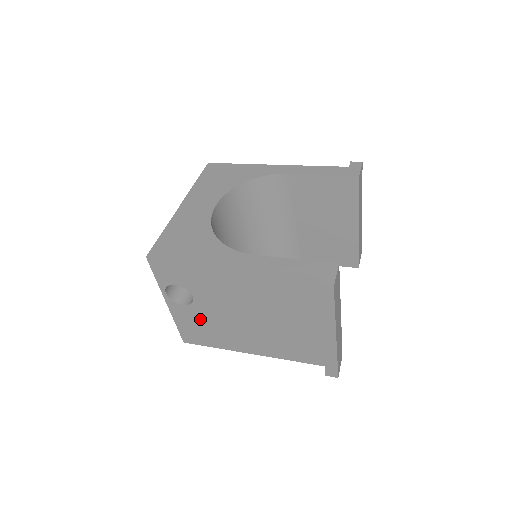
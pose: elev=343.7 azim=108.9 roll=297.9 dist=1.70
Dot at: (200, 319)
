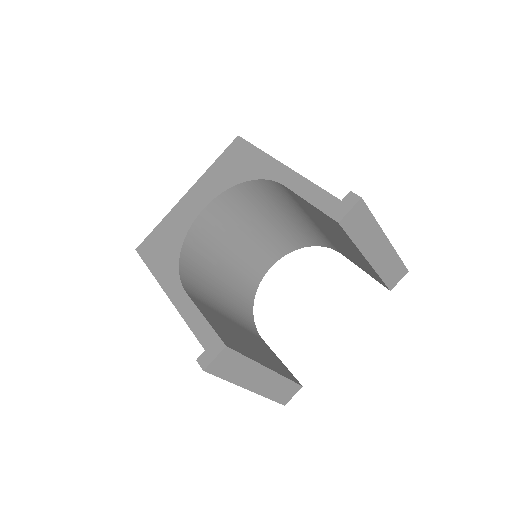
Dot at: occluded
